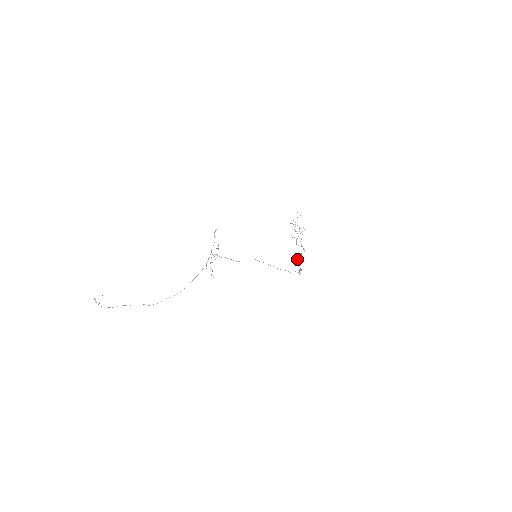
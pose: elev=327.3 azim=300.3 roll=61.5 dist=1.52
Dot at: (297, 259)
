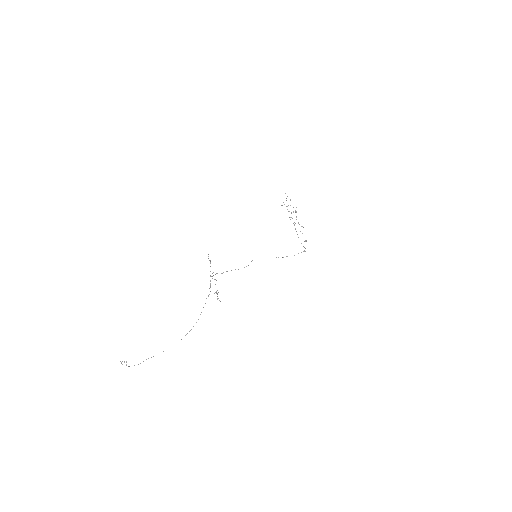
Dot at: (298, 237)
